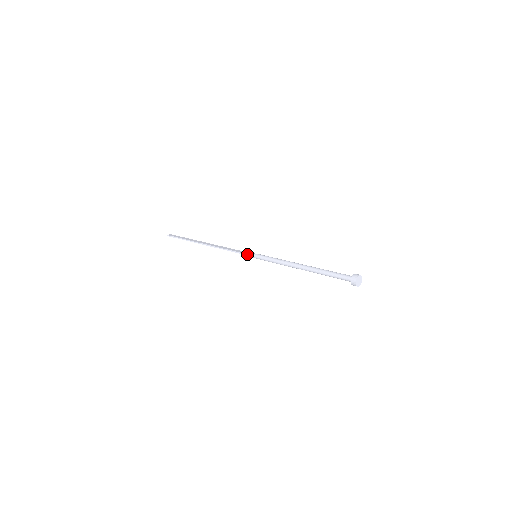
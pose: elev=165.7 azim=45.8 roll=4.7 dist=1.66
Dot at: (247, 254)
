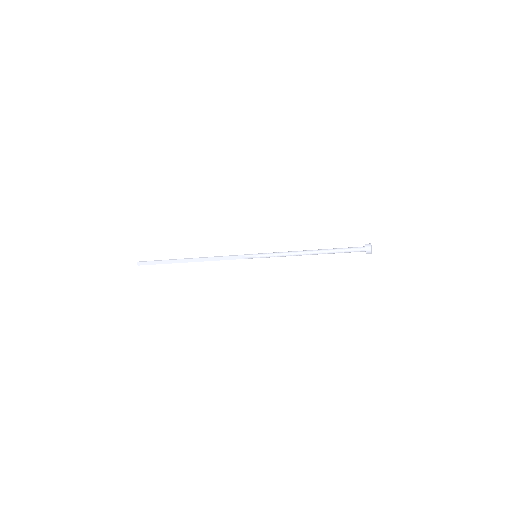
Dot at: (247, 254)
